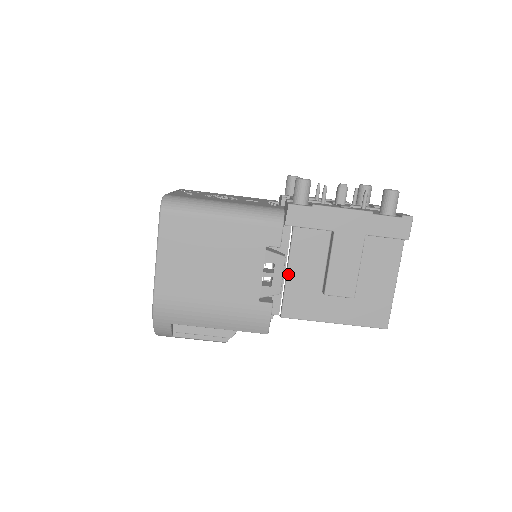
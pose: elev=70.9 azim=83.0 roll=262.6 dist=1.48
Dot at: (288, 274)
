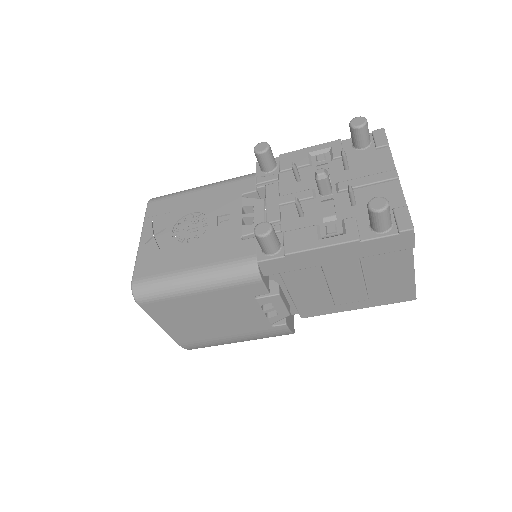
Dot at: (291, 294)
